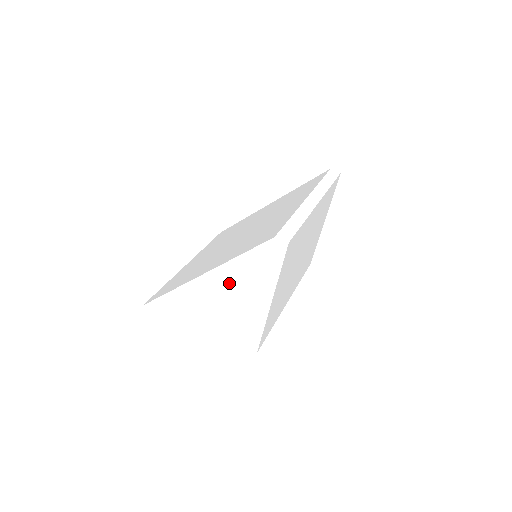
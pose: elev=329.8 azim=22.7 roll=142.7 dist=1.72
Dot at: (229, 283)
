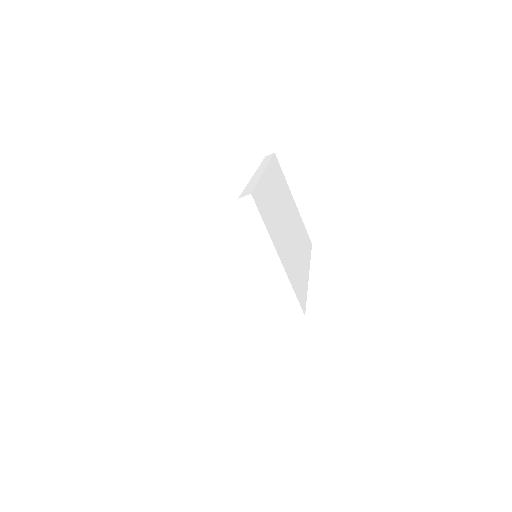
Dot at: (237, 270)
